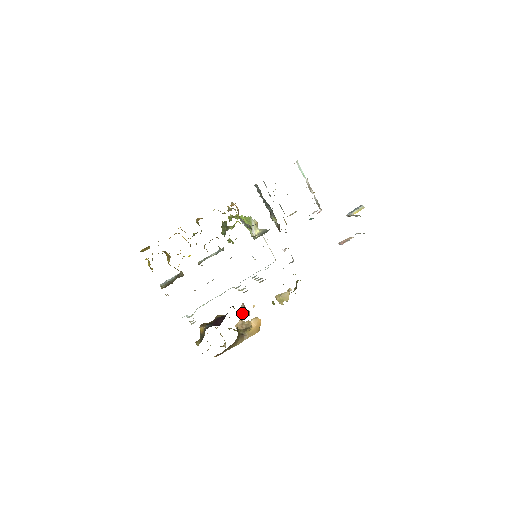
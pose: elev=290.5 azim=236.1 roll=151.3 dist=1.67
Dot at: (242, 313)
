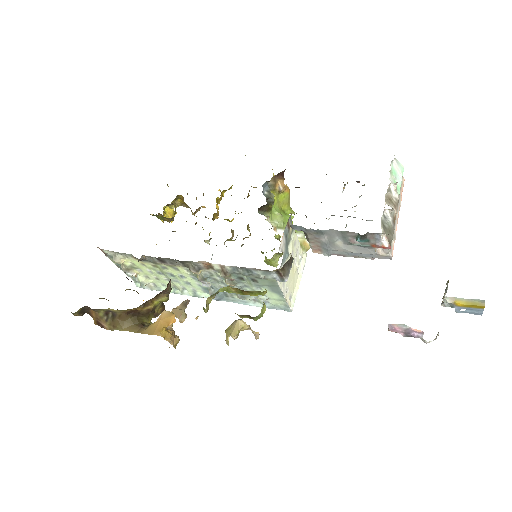
Dot at: (175, 308)
